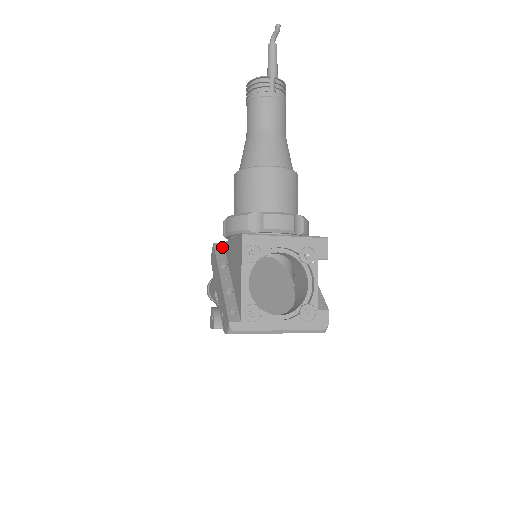
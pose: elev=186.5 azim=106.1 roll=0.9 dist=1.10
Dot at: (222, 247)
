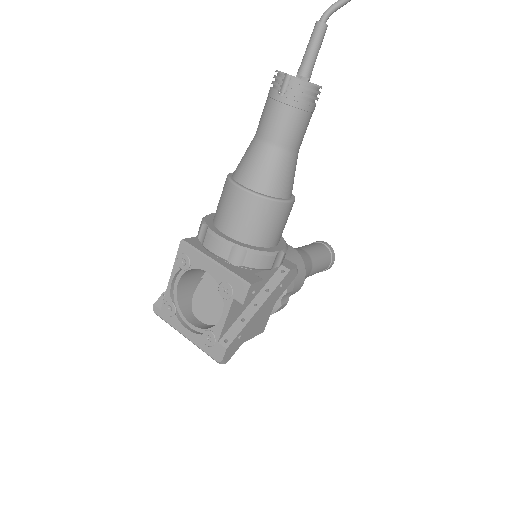
Dot at: occluded
